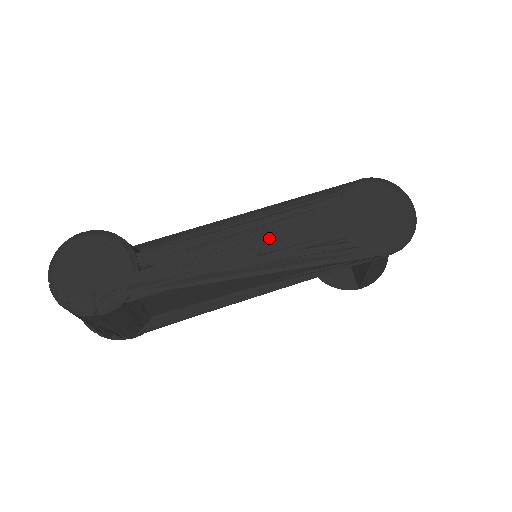
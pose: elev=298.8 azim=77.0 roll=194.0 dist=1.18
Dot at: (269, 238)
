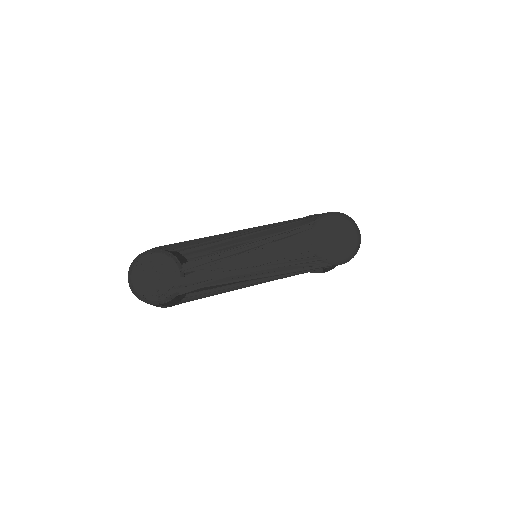
Dot at: (266, 254)
